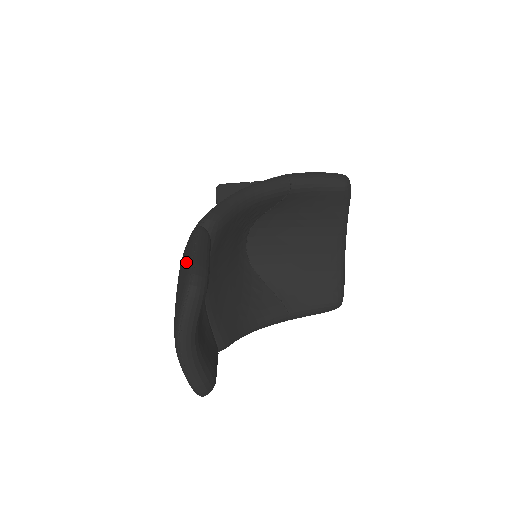
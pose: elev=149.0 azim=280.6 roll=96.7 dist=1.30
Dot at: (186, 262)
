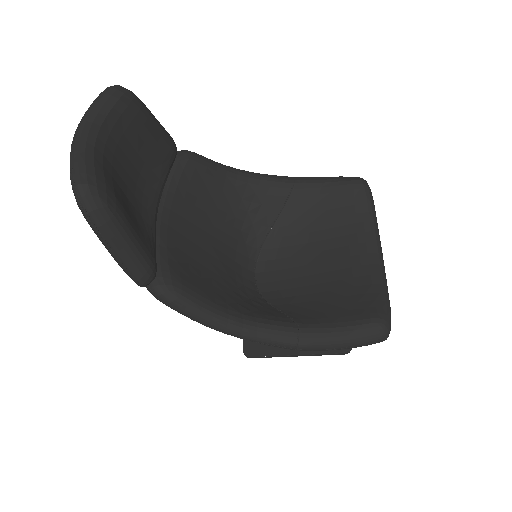
Dot at: occluded
